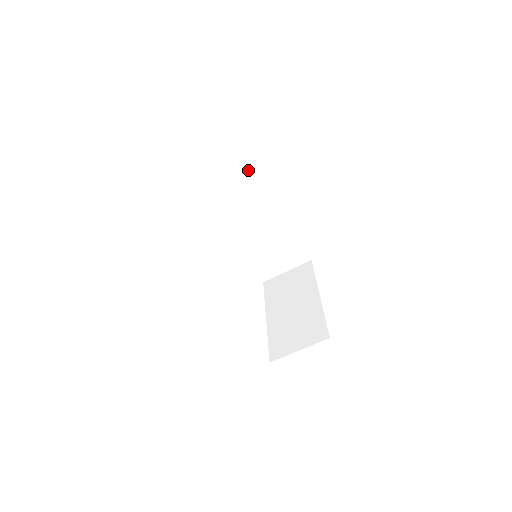
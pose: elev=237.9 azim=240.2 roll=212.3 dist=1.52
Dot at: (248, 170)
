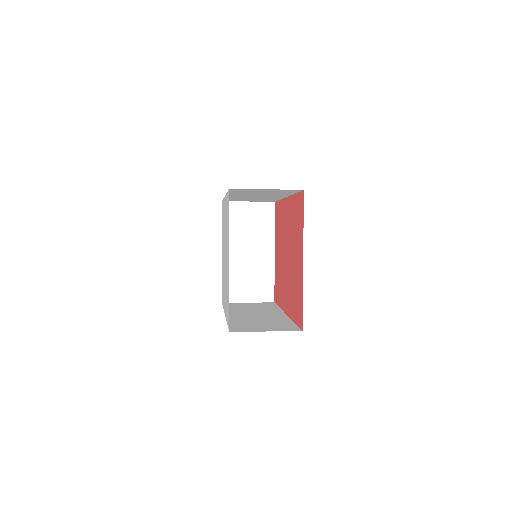
Dot at: occluded
